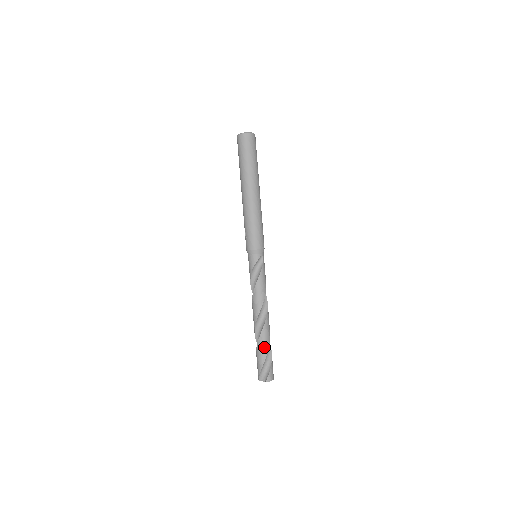
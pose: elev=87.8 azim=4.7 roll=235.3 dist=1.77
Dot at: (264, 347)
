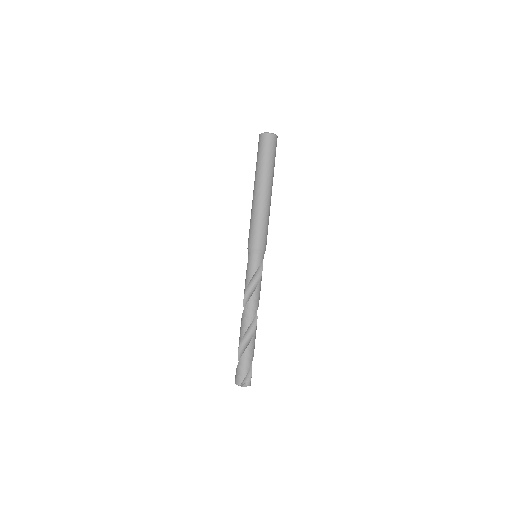
Dot at: (253, 349)
